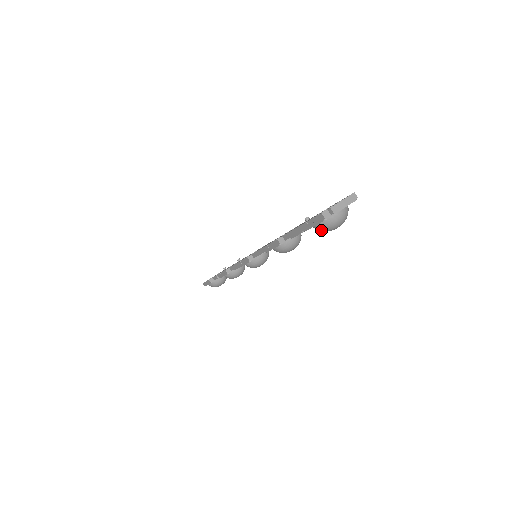
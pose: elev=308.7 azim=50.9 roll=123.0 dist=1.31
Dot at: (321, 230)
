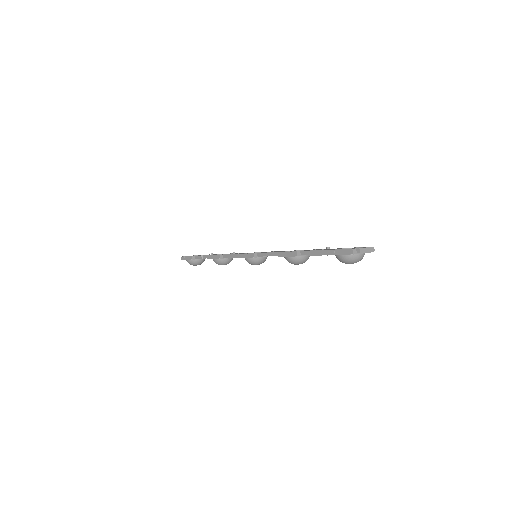
Dot at: (341, 260)
